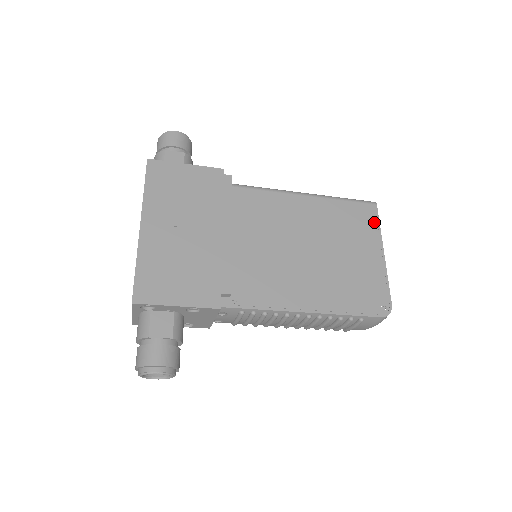
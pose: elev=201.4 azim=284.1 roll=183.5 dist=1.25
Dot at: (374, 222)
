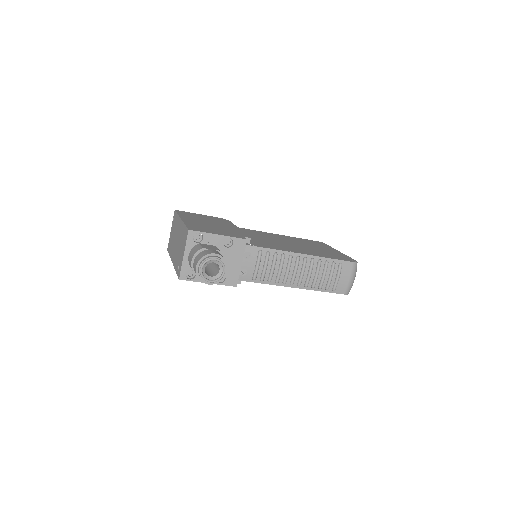
Dot at: (325, 245)
